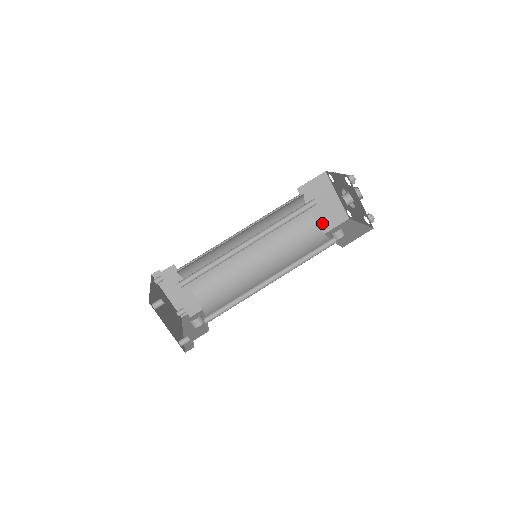
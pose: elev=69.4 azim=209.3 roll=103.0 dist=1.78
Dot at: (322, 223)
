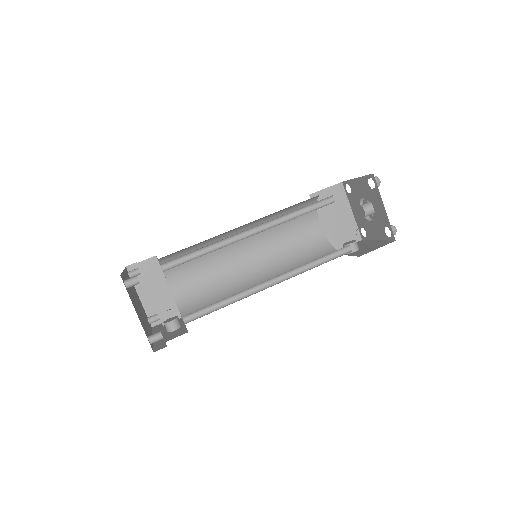
Dot at: (332, 239)
